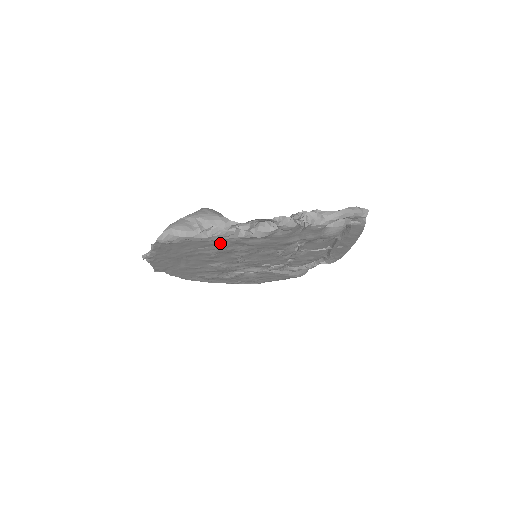
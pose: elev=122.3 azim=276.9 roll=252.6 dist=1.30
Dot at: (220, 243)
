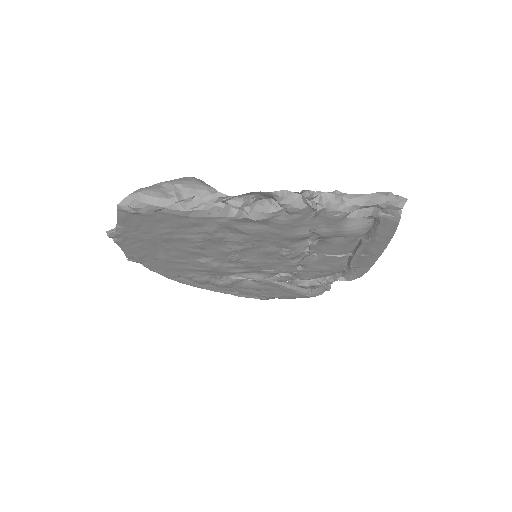
Dot at: (204, 224)
